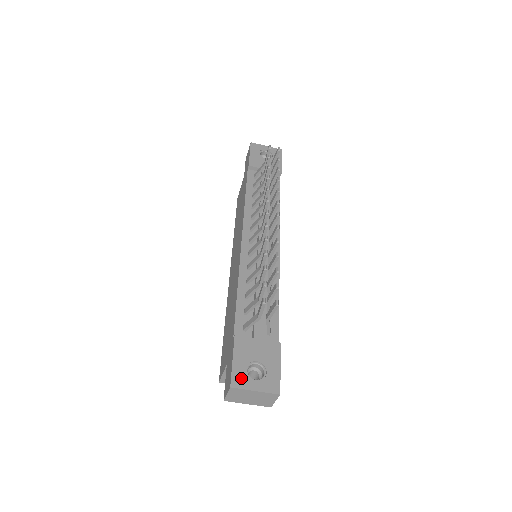
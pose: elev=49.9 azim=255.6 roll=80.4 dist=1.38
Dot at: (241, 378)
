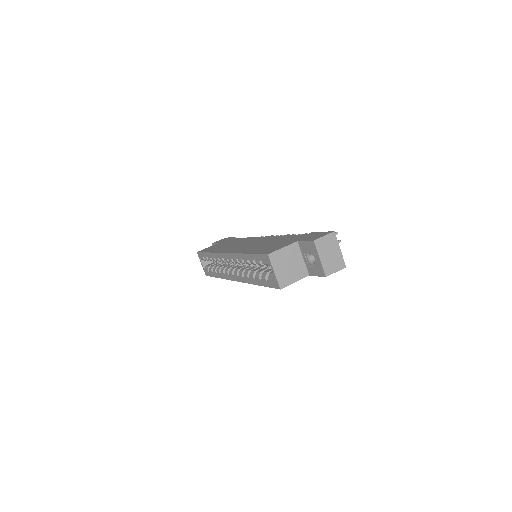
Dot at: occluded
